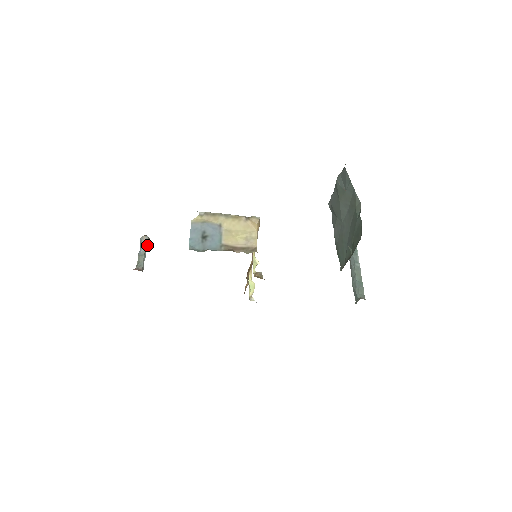
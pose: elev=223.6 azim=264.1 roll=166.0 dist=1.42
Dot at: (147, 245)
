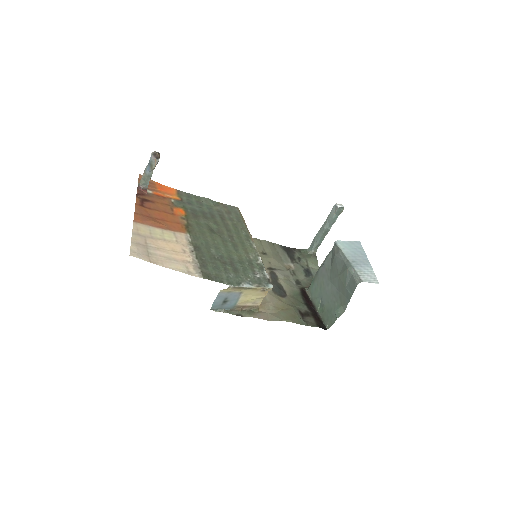
Dot at: (156, 164)
